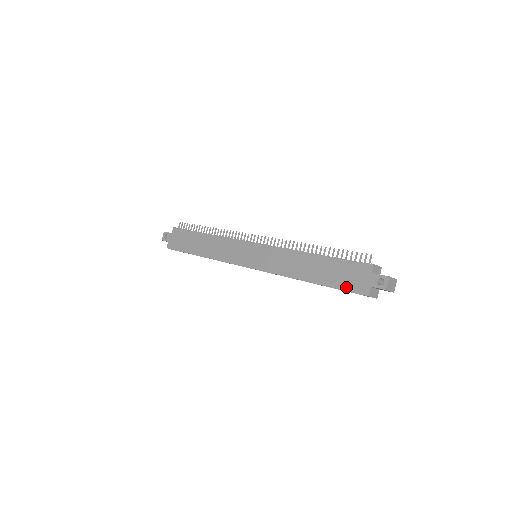
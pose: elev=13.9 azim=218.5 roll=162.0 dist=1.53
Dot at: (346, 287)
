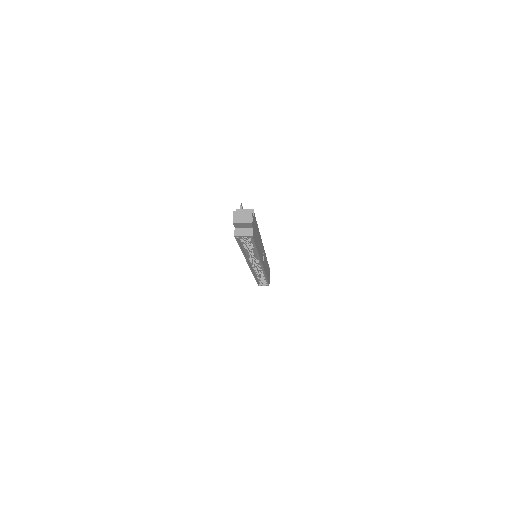
Dot at: occluded
